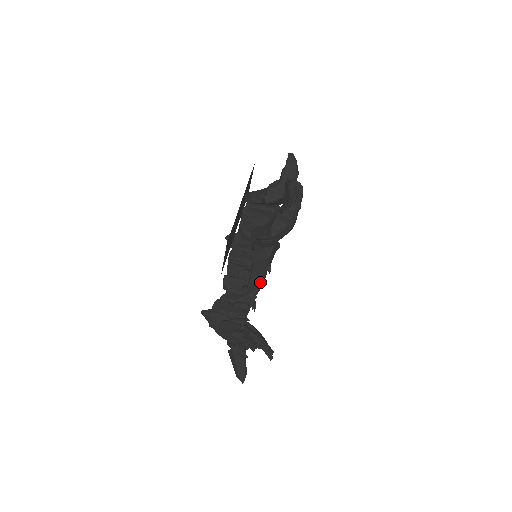
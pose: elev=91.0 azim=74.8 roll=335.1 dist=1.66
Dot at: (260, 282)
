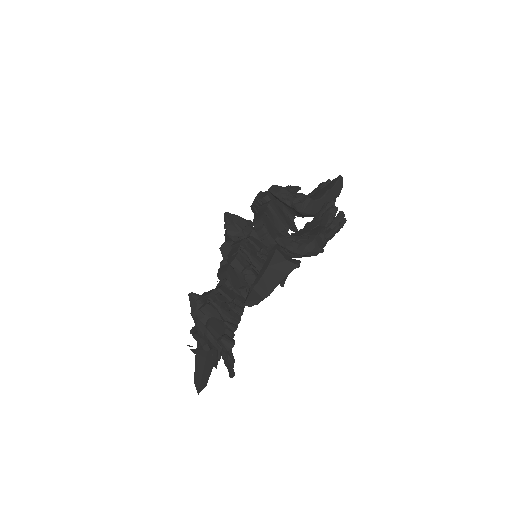
Dot at: (267, 294)
